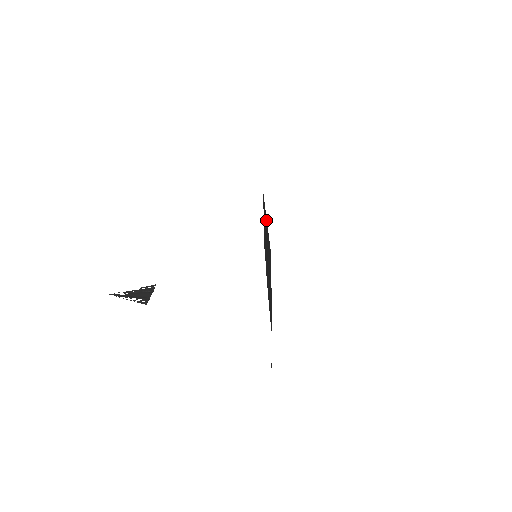
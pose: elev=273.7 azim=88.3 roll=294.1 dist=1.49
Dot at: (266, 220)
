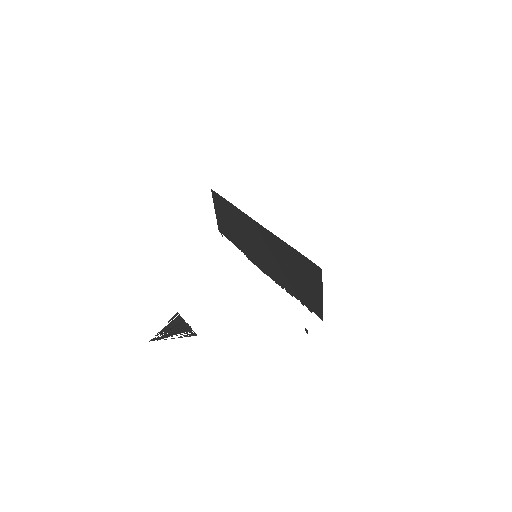
Dot at: (264, 229)
